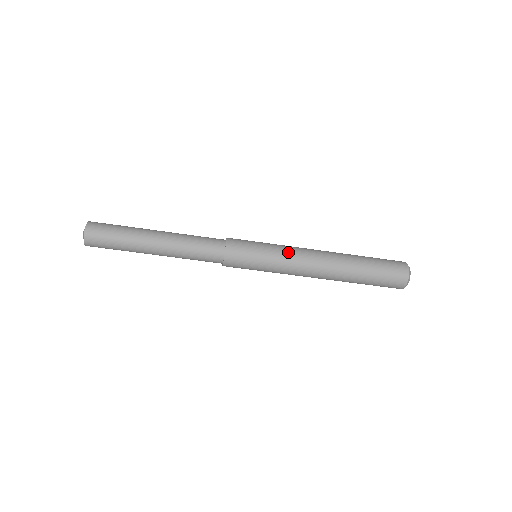
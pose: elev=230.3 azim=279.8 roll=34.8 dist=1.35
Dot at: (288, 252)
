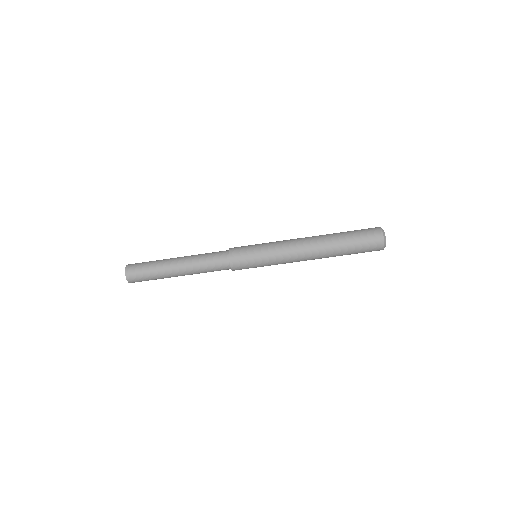
Dot at: (278, 247)
